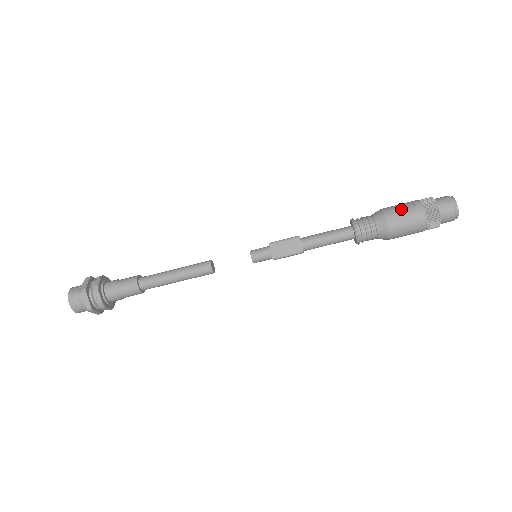
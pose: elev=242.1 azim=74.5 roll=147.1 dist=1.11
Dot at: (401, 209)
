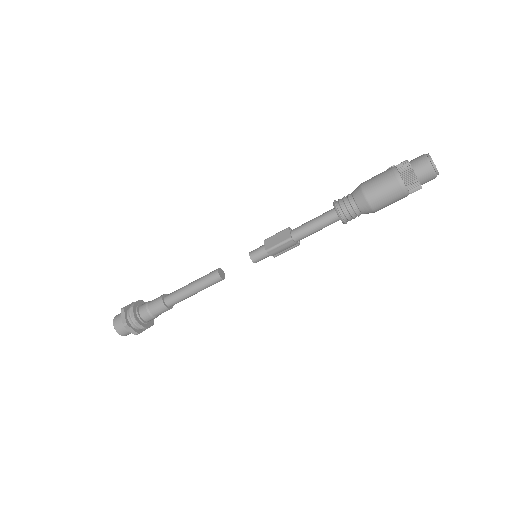
Dot at: (375, 176)
